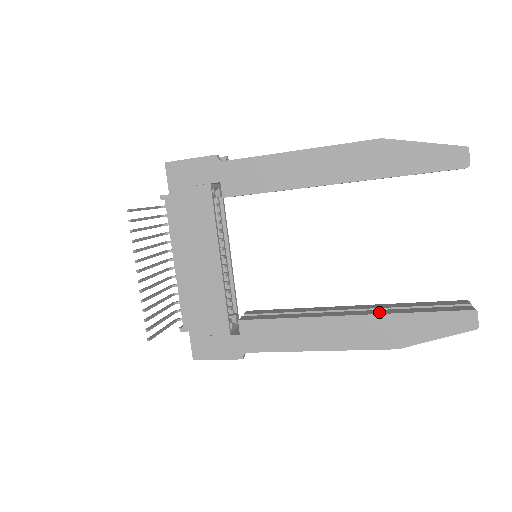
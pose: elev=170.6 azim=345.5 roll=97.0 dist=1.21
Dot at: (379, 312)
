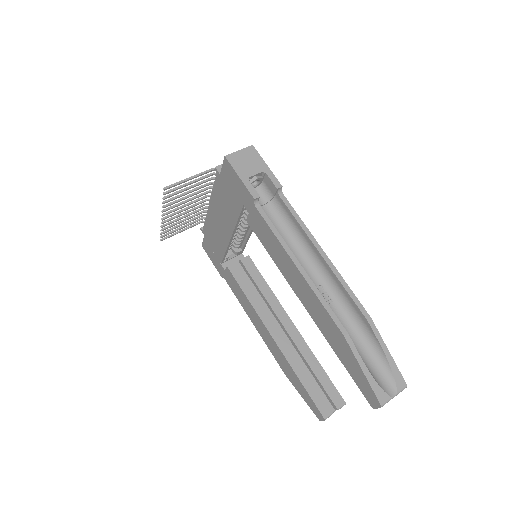
Dot at: (289, 356)
